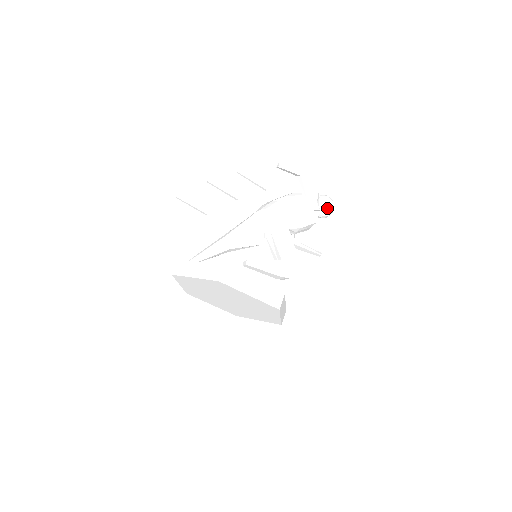
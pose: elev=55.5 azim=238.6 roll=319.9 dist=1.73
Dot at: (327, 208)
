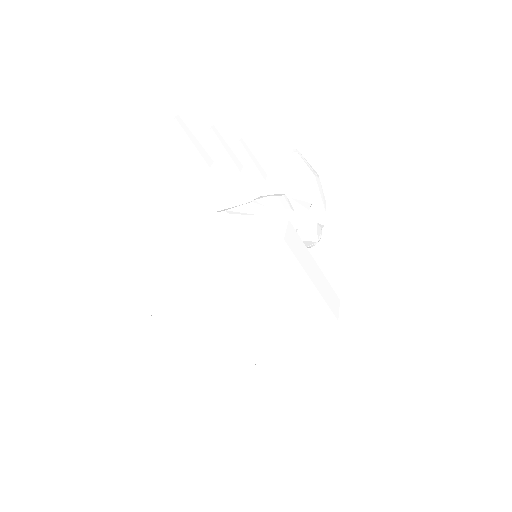
Dot at: occluded
